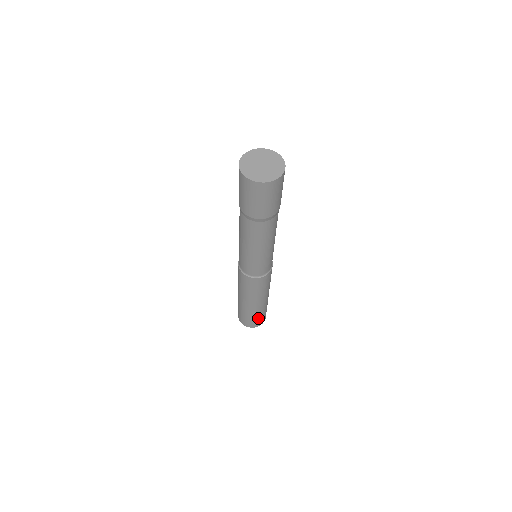
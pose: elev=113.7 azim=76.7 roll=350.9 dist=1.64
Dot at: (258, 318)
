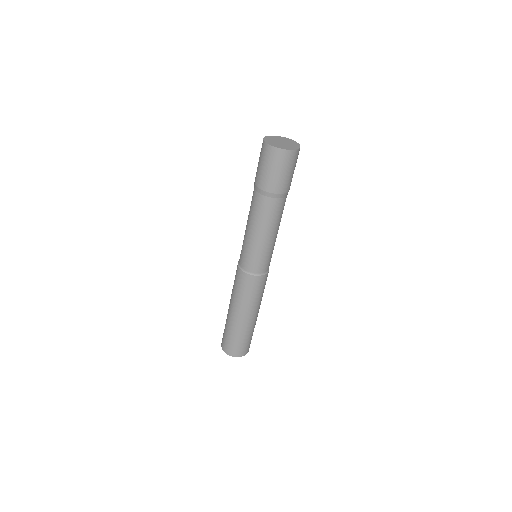
Dot at: (239, 342)
